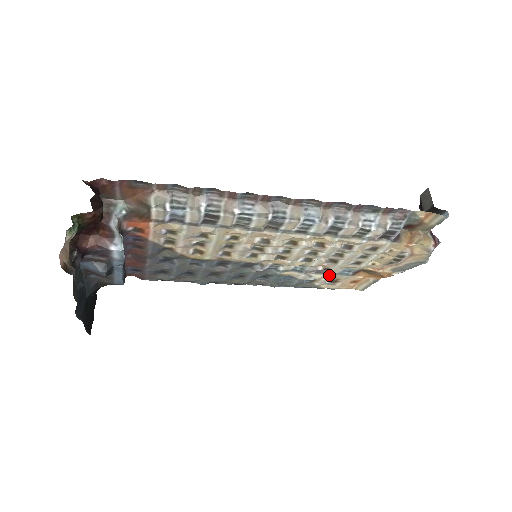
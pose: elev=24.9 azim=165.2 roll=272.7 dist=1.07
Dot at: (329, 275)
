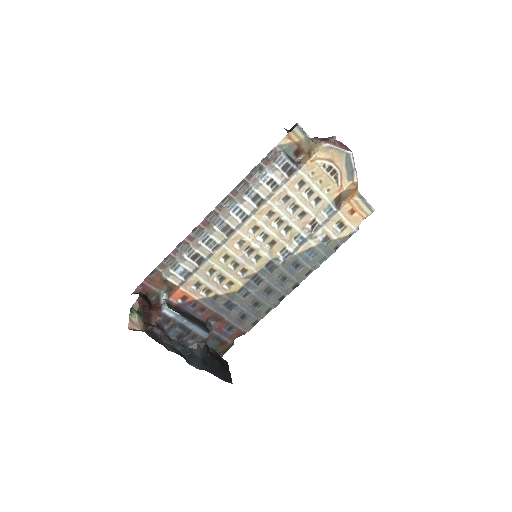
Dot at: (326, 225)
